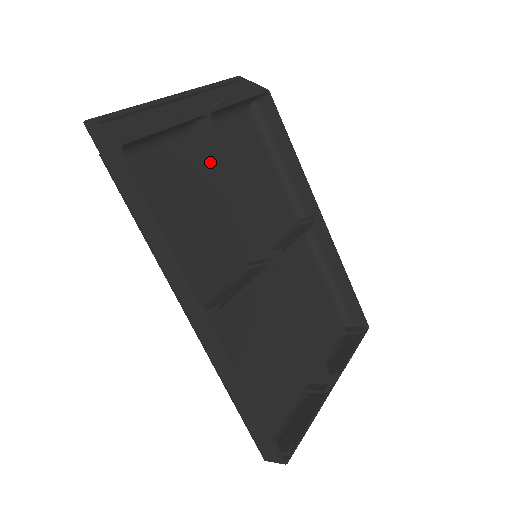
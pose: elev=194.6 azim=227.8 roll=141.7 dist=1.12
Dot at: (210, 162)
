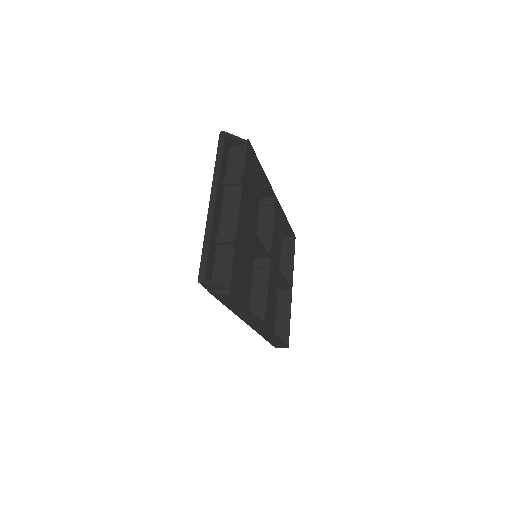
Dot at: occluded
